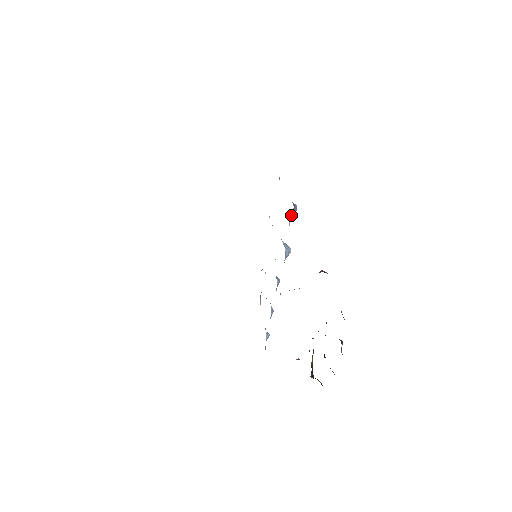
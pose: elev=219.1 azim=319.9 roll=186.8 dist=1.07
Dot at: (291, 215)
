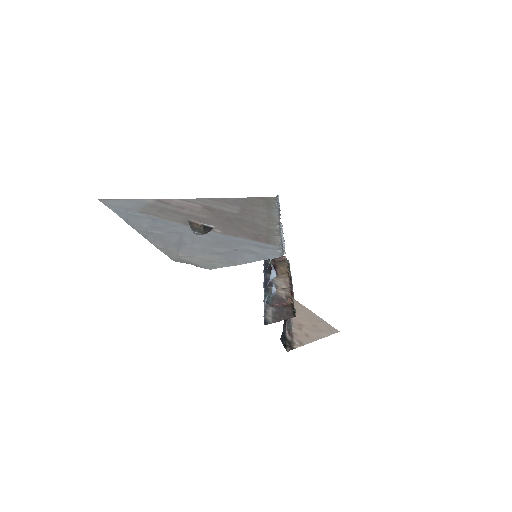
Dot at: occluded
